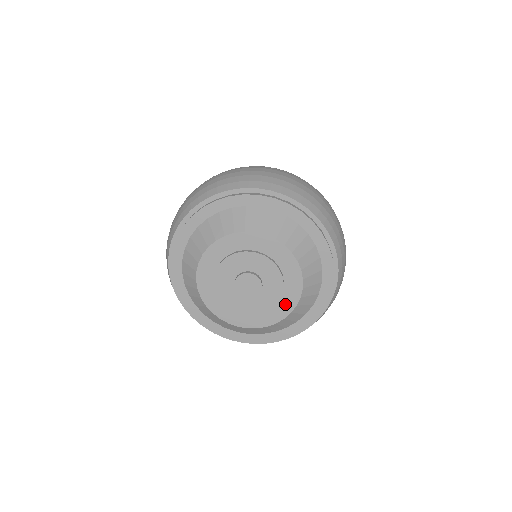
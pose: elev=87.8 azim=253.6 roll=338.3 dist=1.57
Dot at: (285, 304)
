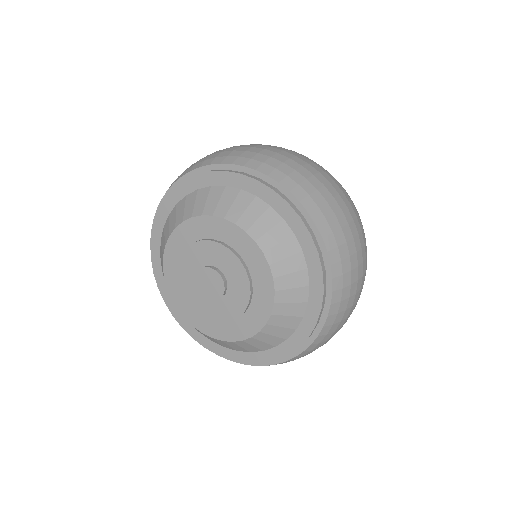
Dot at: (253, 318)
